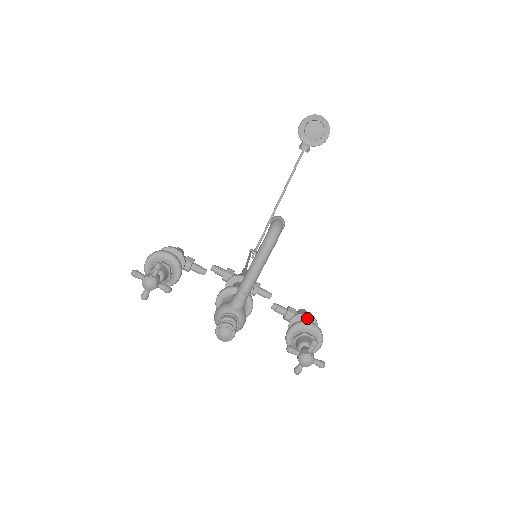
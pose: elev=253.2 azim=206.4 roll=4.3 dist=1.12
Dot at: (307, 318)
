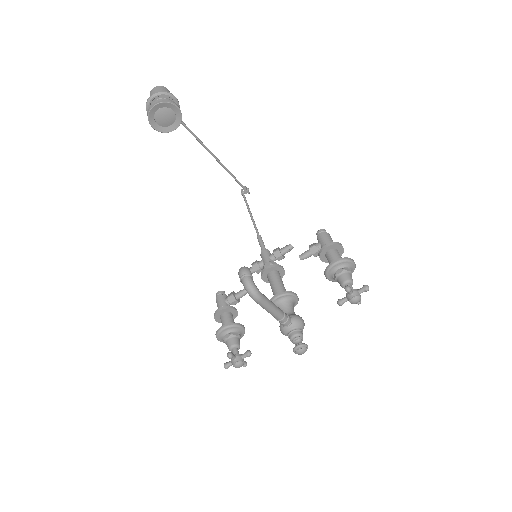
Dot at: (327, 249)
